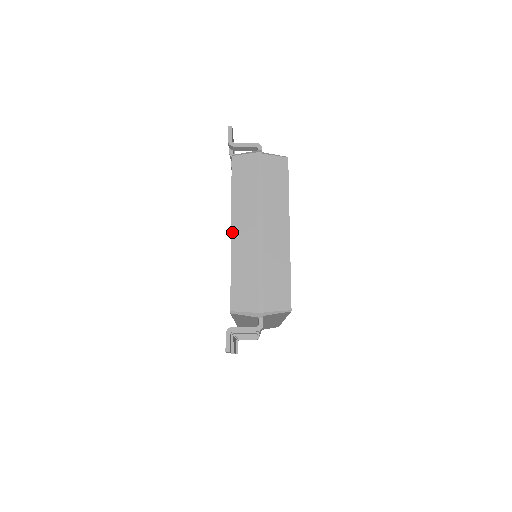
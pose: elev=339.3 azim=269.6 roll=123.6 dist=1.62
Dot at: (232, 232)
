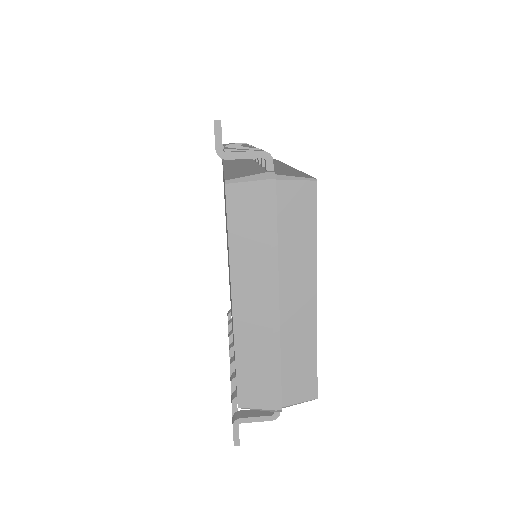
Dot at: (233, 306)
